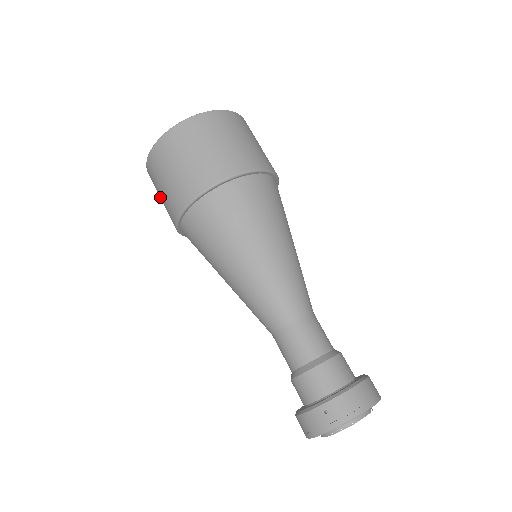
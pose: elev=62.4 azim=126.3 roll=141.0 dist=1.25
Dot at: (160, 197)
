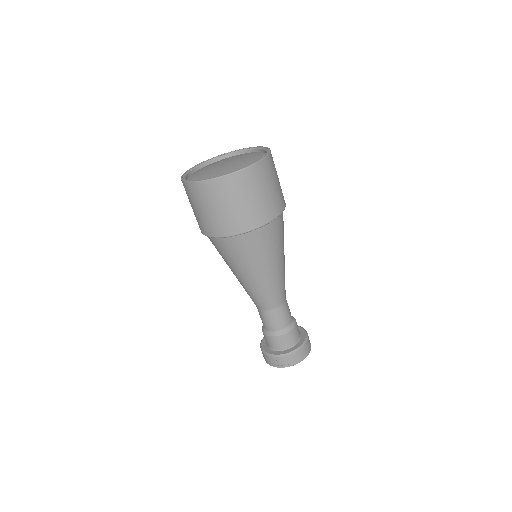
Dot at: occluded
